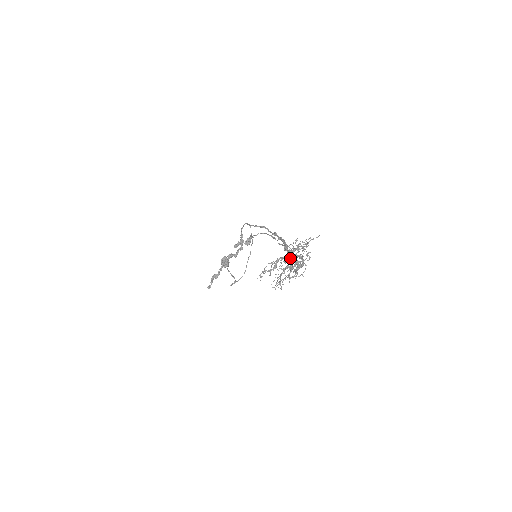
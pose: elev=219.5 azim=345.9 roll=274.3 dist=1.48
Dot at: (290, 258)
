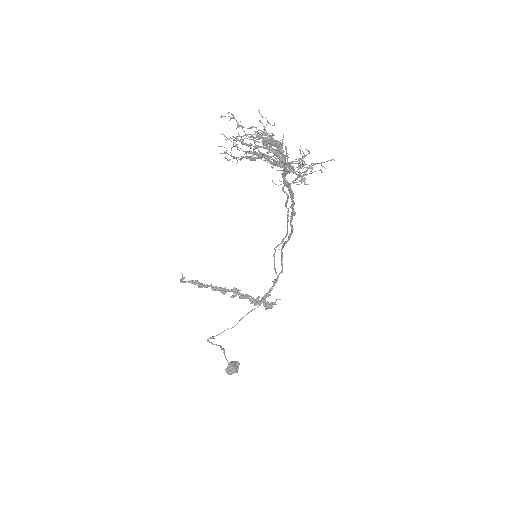
Dot at: occluded
